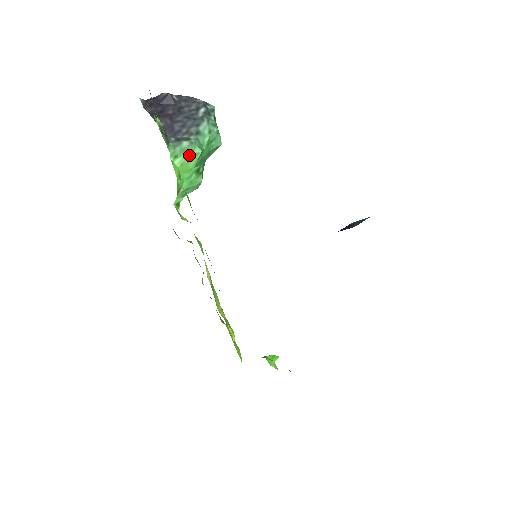
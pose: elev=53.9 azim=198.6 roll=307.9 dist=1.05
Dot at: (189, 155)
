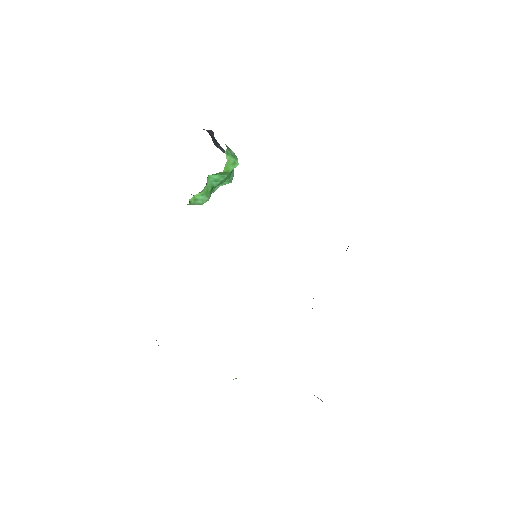
Dot at: (234, 160)
